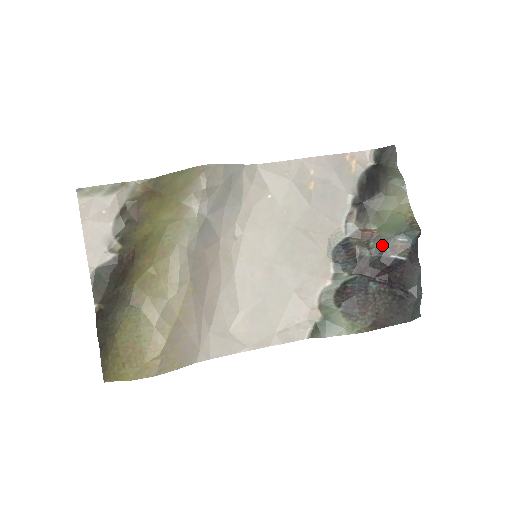
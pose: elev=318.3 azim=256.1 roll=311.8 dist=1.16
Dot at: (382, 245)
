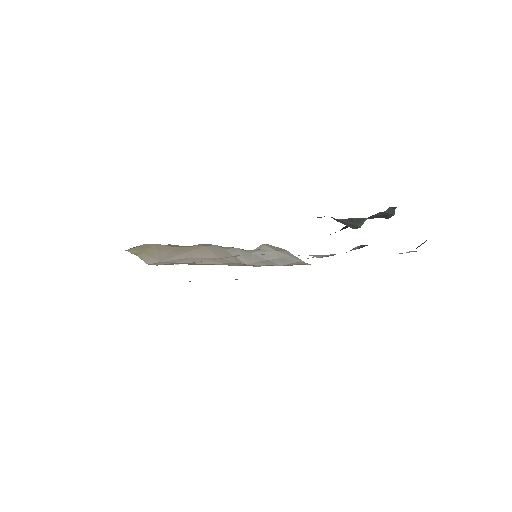
Dot at: occluded
